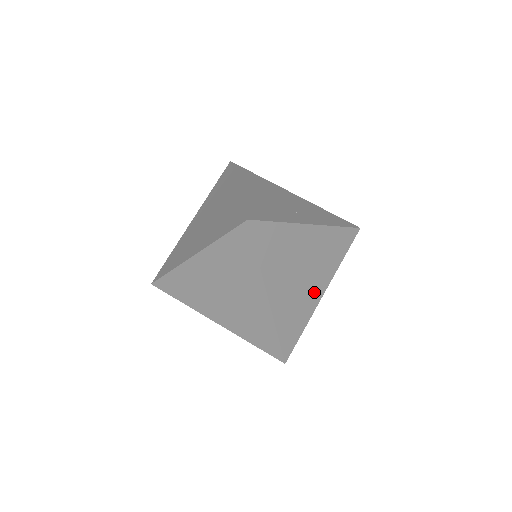
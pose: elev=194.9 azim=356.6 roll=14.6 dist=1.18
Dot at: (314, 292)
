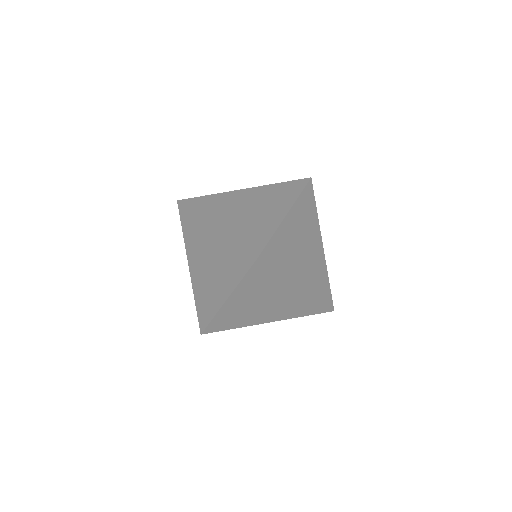
Dot at: (262, 318)
